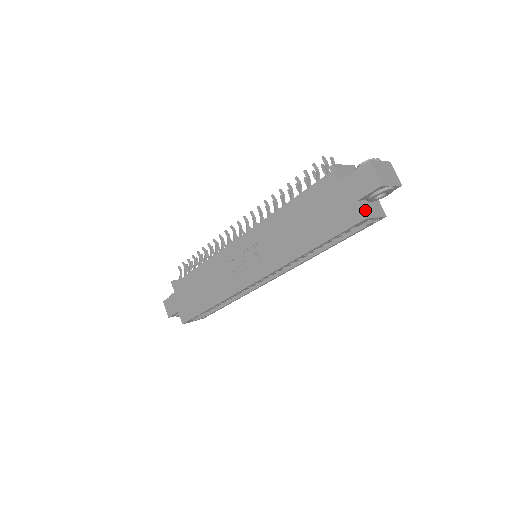
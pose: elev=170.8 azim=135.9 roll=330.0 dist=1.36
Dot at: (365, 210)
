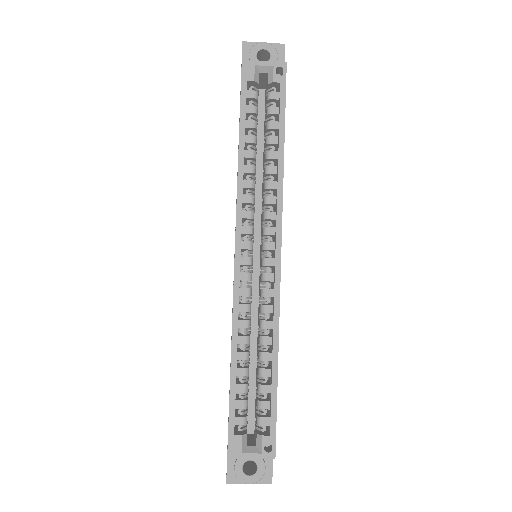
Dot at: occluded
